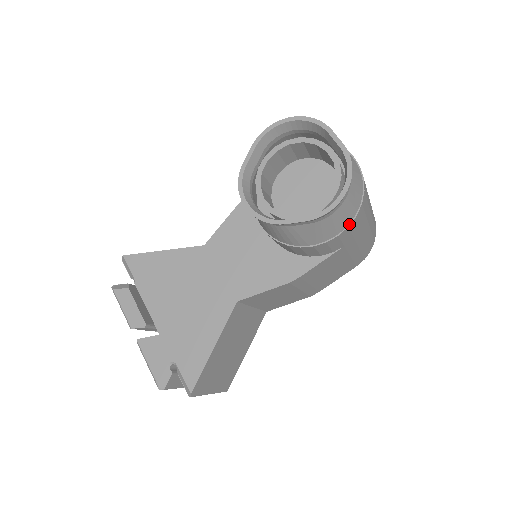
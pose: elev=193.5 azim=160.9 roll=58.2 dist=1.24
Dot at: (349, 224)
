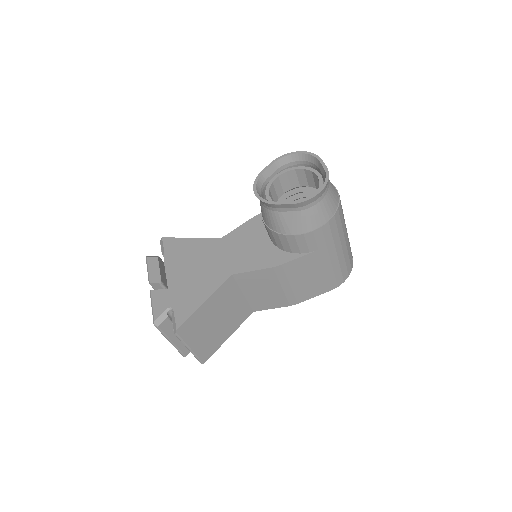
Dot at: (322, 225)
